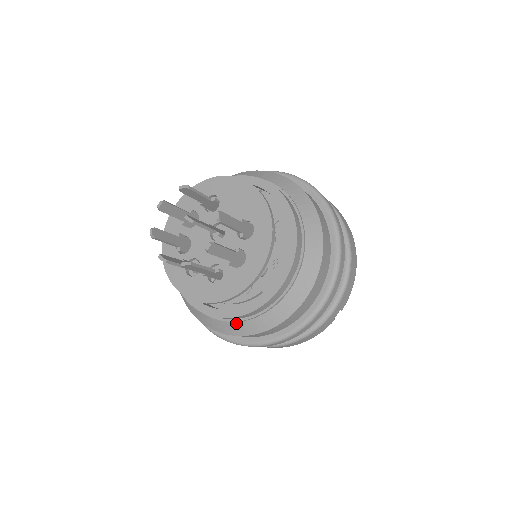
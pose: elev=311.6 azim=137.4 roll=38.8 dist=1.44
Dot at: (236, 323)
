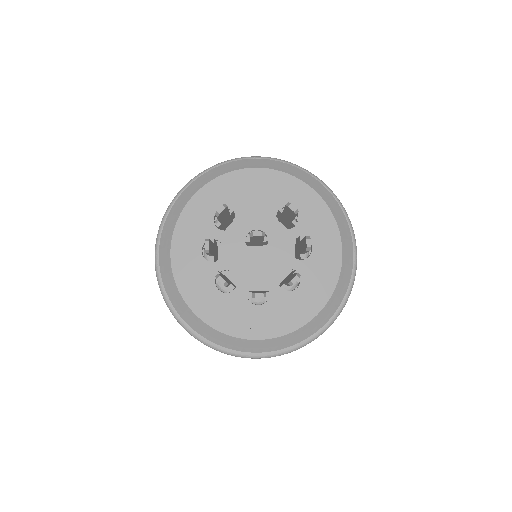
Dot at: (314, 318)
